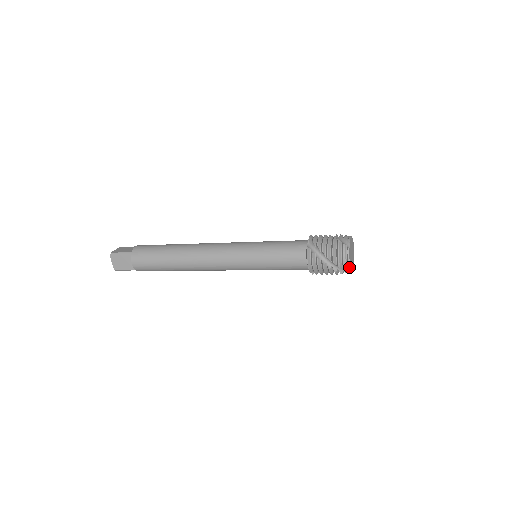
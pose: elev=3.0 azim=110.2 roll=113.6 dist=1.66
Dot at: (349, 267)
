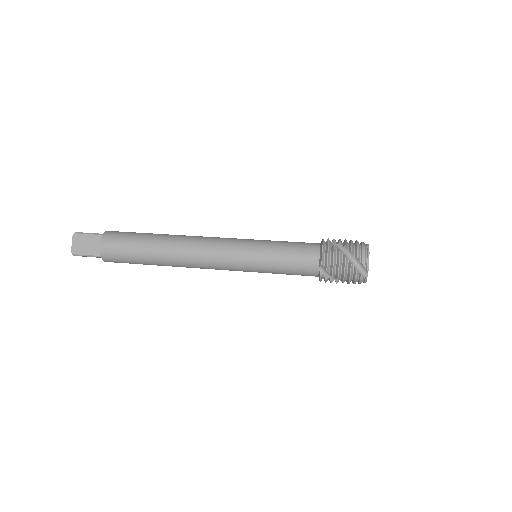
Dot at: occluded
